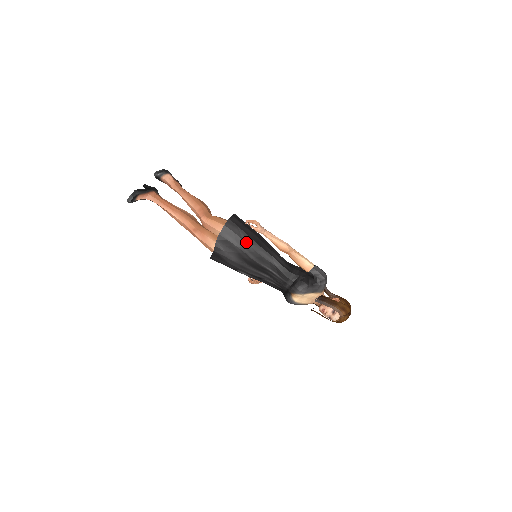
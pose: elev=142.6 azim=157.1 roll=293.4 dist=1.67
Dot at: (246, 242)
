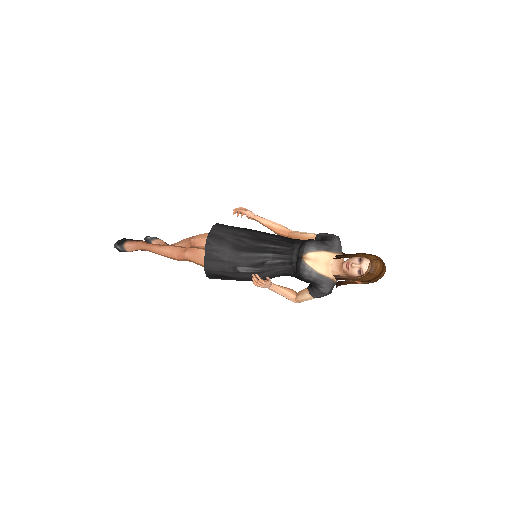
Dot at: (238, 231)
